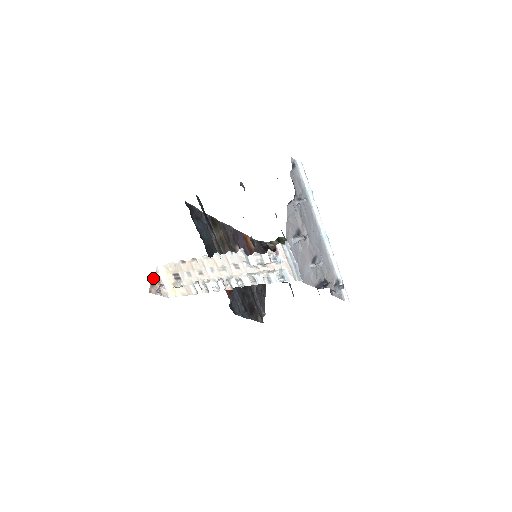
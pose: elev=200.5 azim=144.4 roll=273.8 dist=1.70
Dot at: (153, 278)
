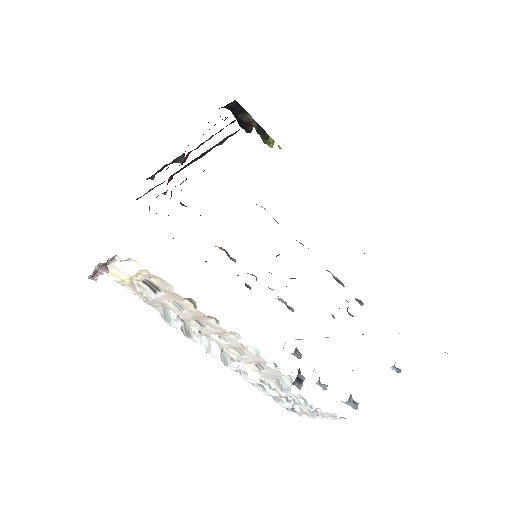
Dot at: occluded
